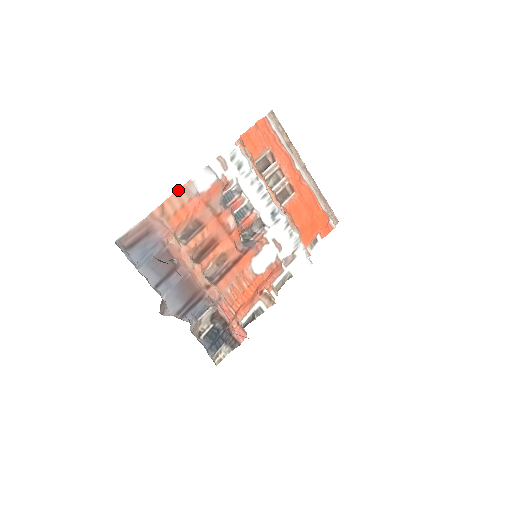
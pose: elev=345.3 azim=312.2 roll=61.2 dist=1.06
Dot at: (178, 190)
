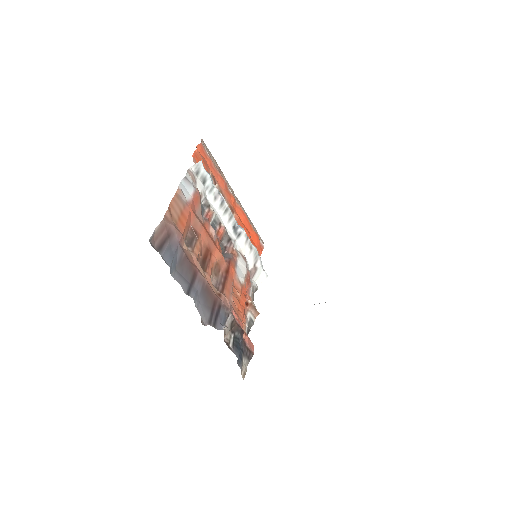
Dot at: (174, 196)
